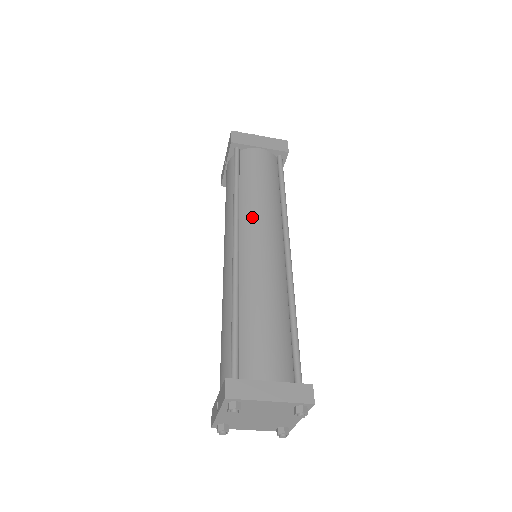
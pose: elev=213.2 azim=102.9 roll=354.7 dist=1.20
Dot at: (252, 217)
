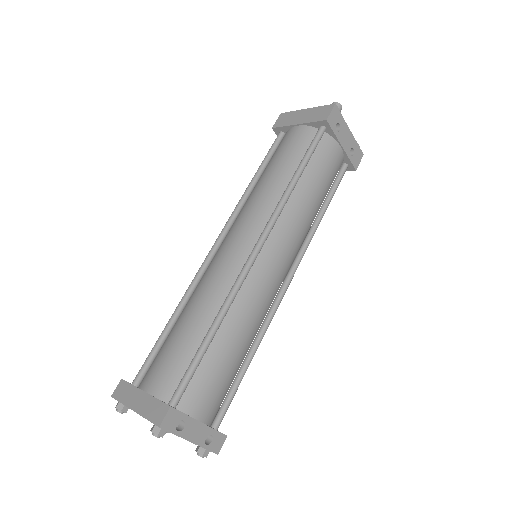
Dot at: (241, 214)
